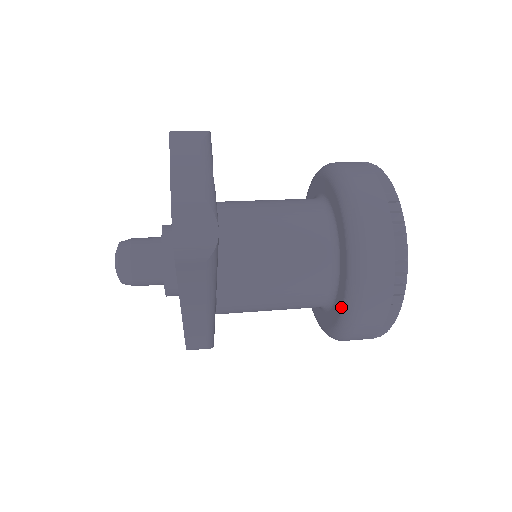
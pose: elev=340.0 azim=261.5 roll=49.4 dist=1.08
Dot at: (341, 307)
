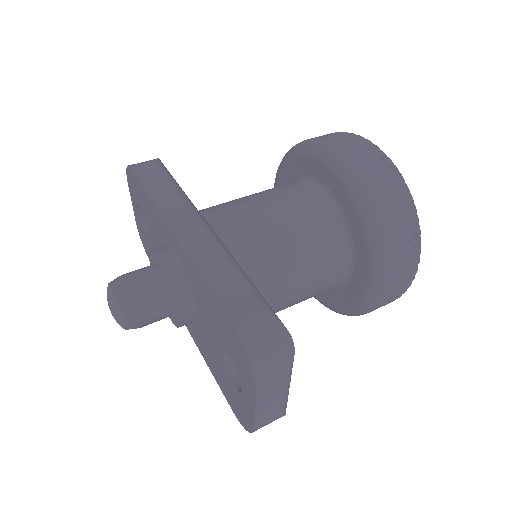
Dot at: (321, 299)
